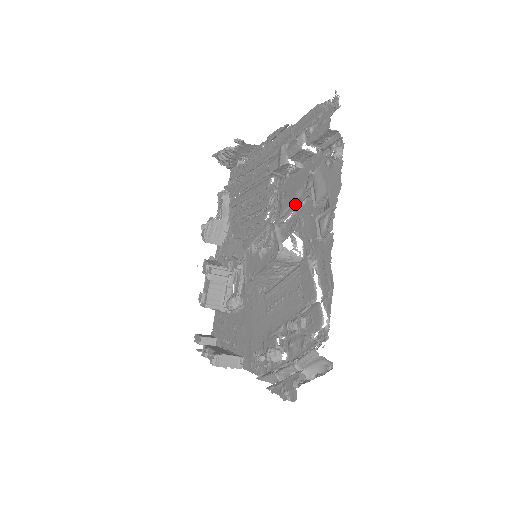
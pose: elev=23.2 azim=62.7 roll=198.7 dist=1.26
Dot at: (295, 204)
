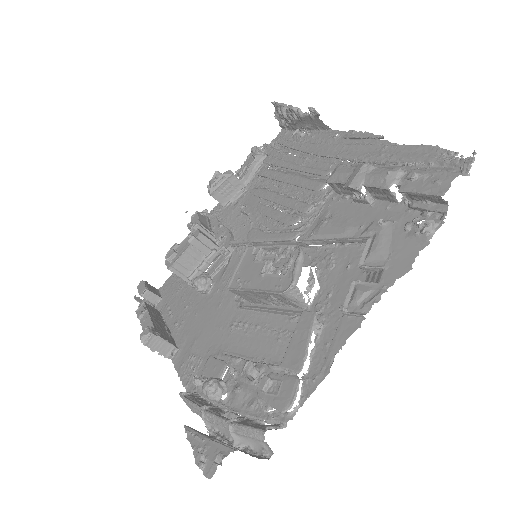
Dot at: (337, 240)
